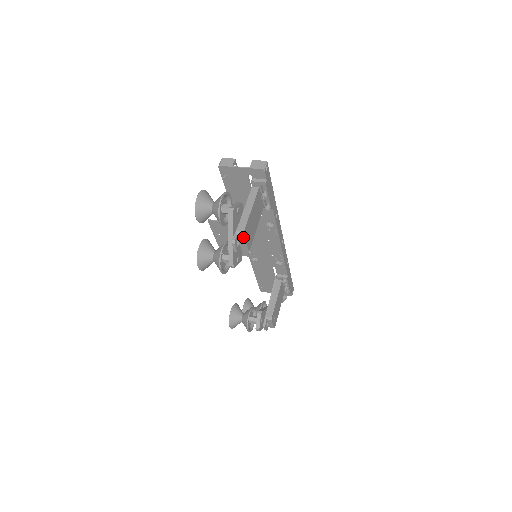
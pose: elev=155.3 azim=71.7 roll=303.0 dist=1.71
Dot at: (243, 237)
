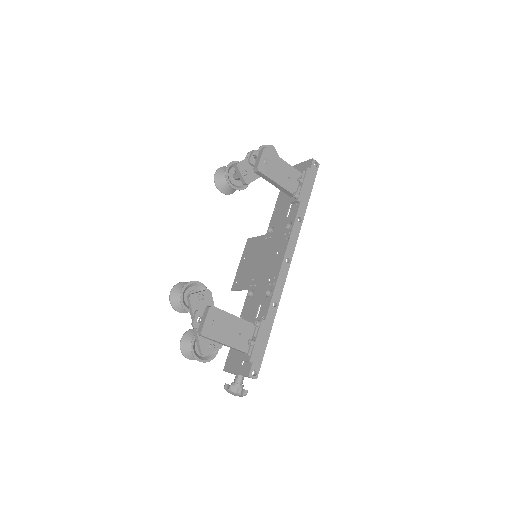
Dot at: (263, 151)
